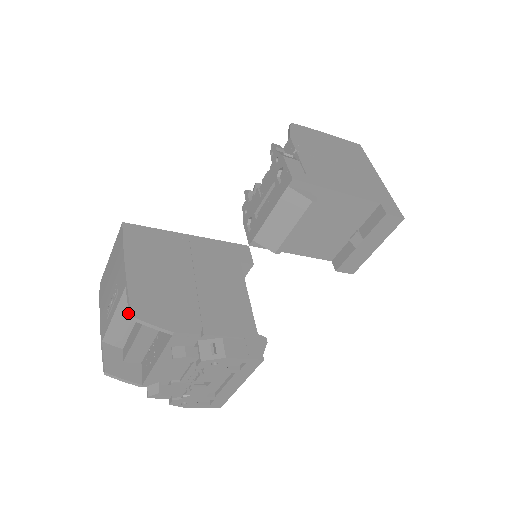
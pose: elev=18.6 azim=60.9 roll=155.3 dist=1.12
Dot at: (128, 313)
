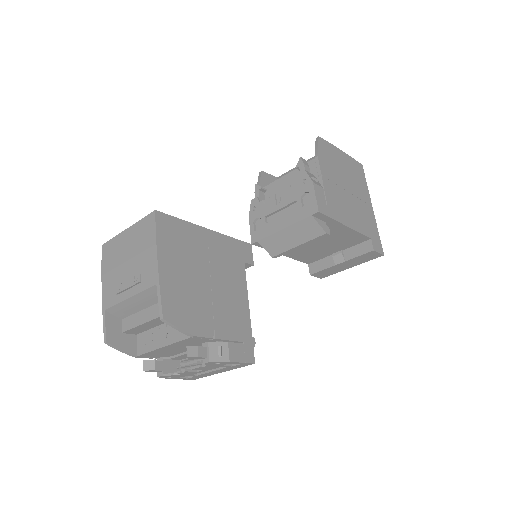
Dot at: (145, 300)
